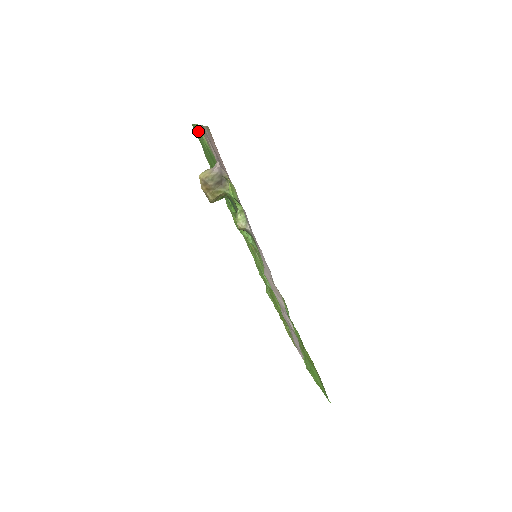
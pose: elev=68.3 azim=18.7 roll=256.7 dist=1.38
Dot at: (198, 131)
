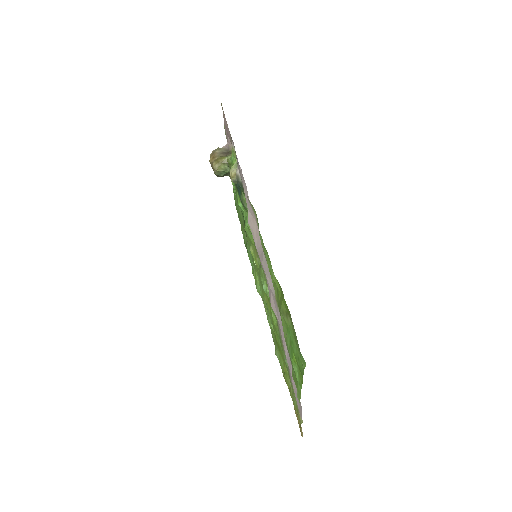
Dot at: occluded
